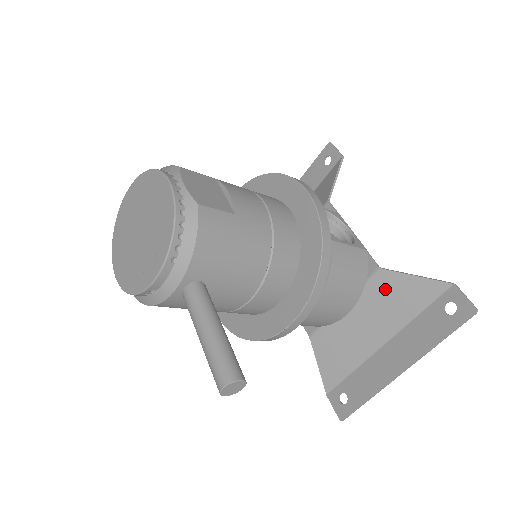
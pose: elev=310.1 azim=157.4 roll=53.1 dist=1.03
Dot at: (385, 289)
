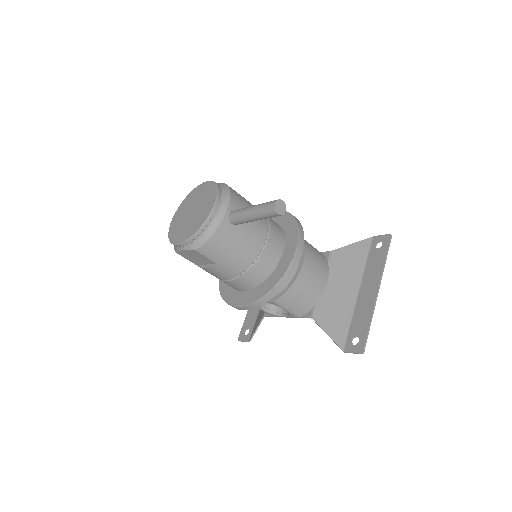
Dot at: (340, 260)
